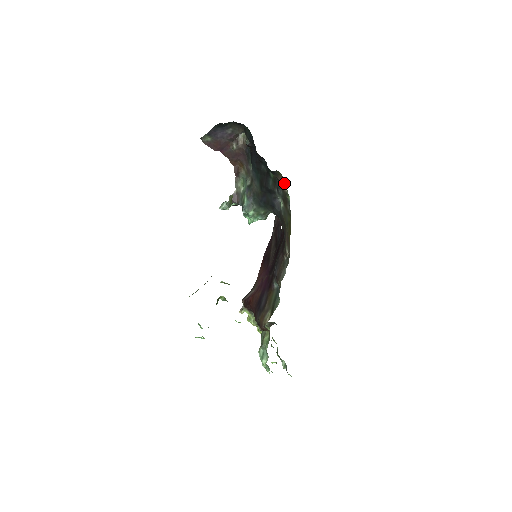
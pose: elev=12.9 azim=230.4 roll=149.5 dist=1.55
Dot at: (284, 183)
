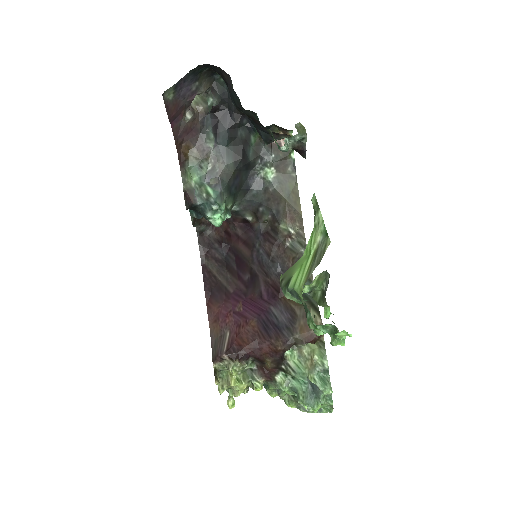
Dot at: occluded
